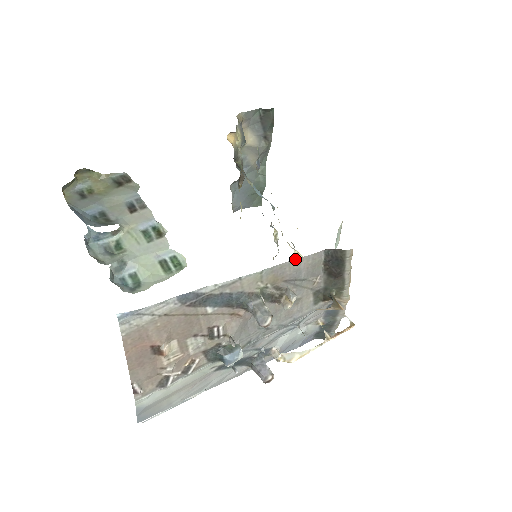
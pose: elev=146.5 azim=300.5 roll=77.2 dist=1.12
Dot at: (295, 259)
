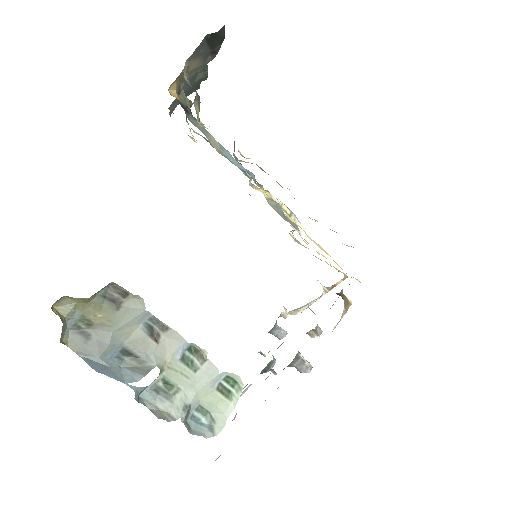
Dot at: occluded
